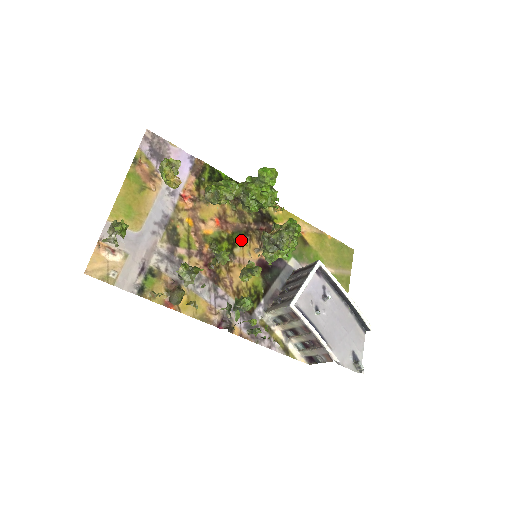
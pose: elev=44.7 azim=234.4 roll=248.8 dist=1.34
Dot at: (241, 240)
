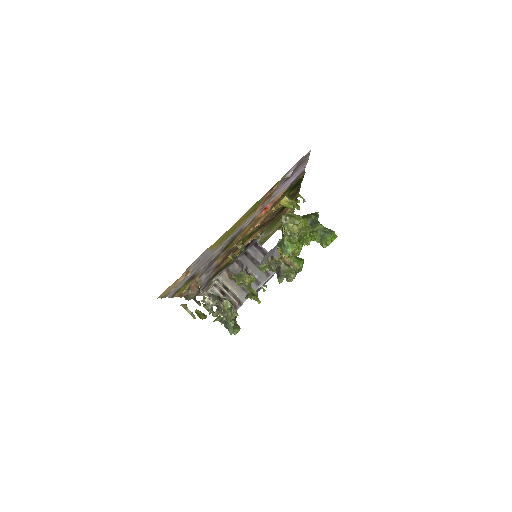
Dot at: occluded
